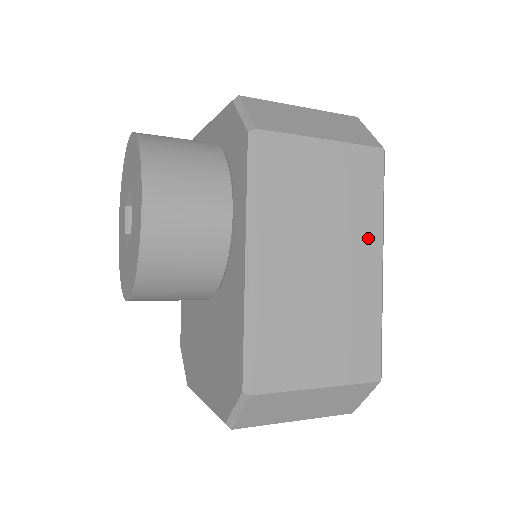
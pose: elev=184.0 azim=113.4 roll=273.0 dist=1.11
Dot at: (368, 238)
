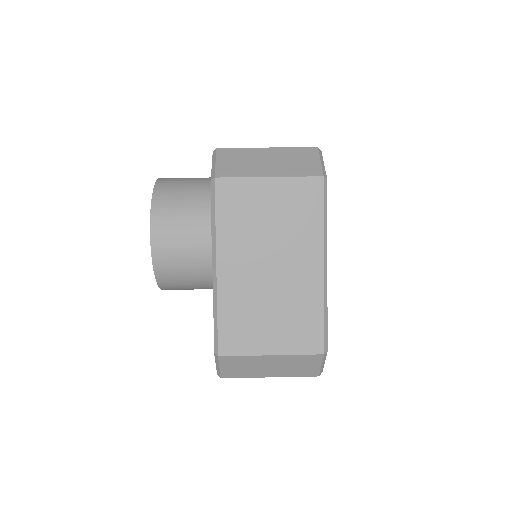
Dot at: (310, 247)
